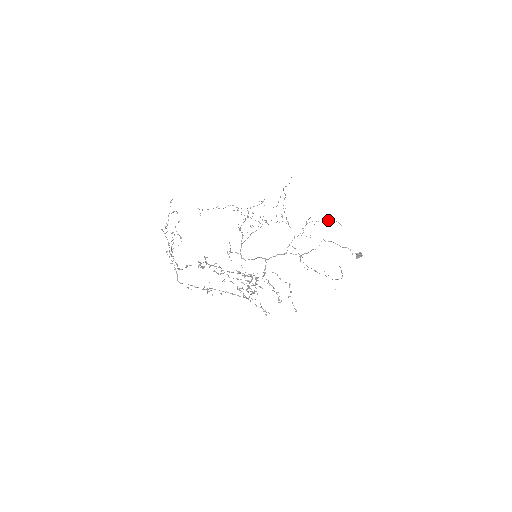
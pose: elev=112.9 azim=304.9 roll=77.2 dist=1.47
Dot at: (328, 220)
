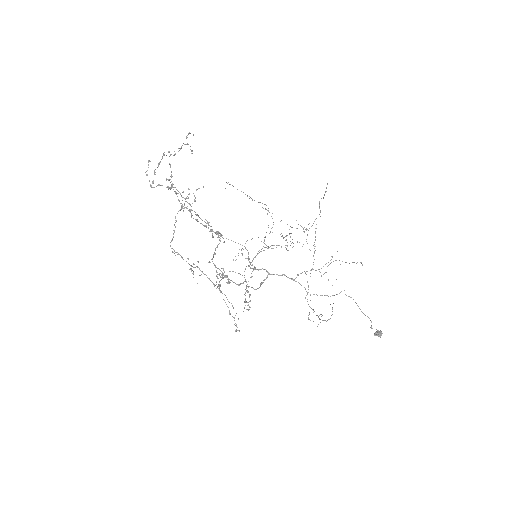
Dot at: occluded
